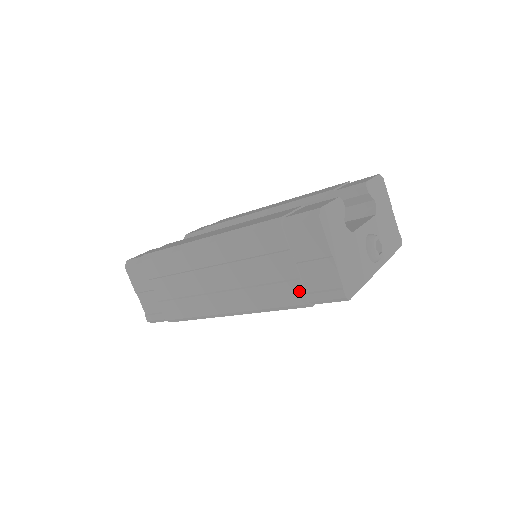
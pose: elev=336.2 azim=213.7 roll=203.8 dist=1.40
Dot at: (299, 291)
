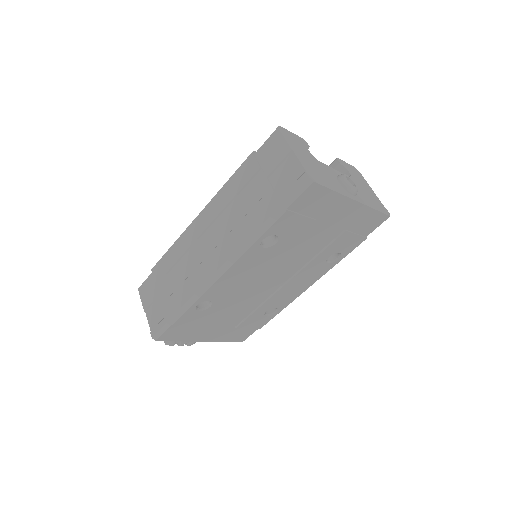
Dot at: (272, 199)
